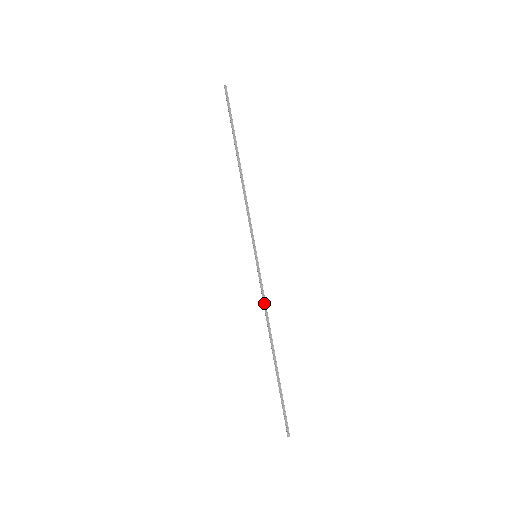
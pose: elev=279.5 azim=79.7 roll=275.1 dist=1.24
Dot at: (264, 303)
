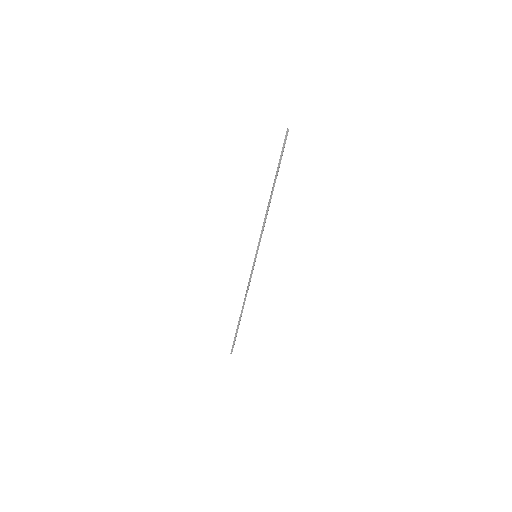
Dot at: (248, 285)
